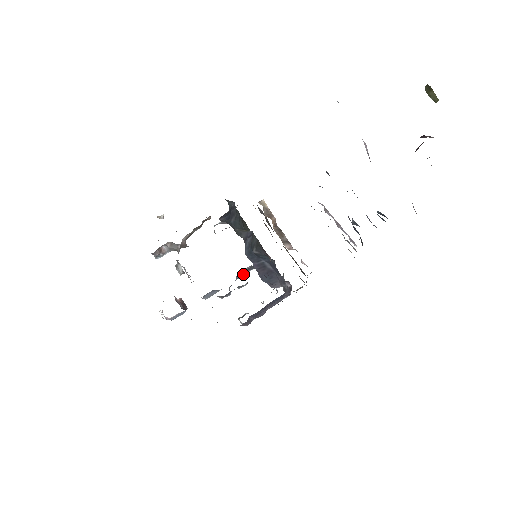
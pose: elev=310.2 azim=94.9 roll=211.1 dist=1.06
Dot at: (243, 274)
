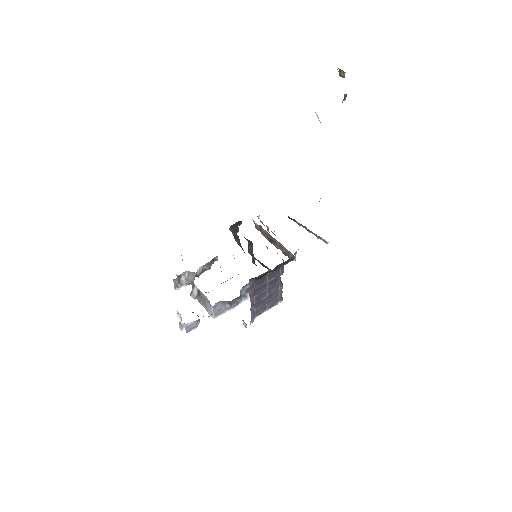
Dot at: occluded
